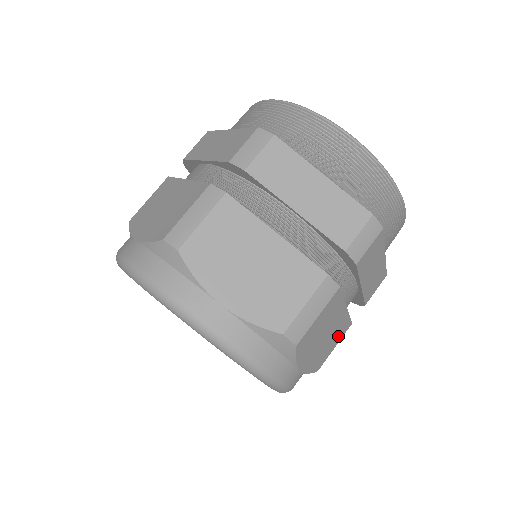
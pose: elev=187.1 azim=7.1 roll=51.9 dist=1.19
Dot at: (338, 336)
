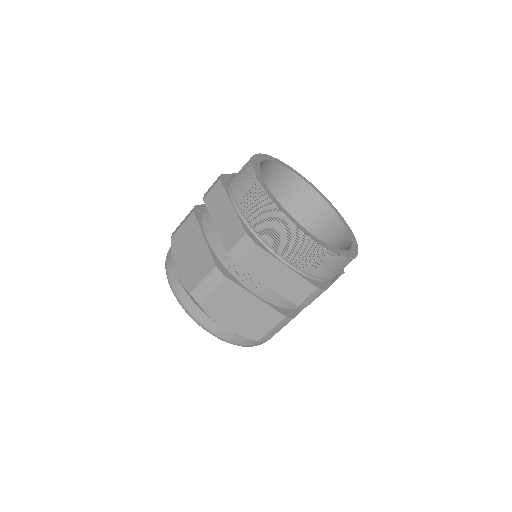
Dot at: (268, 320)
